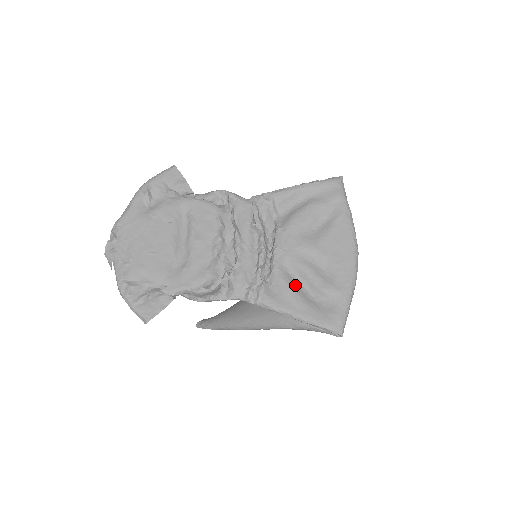
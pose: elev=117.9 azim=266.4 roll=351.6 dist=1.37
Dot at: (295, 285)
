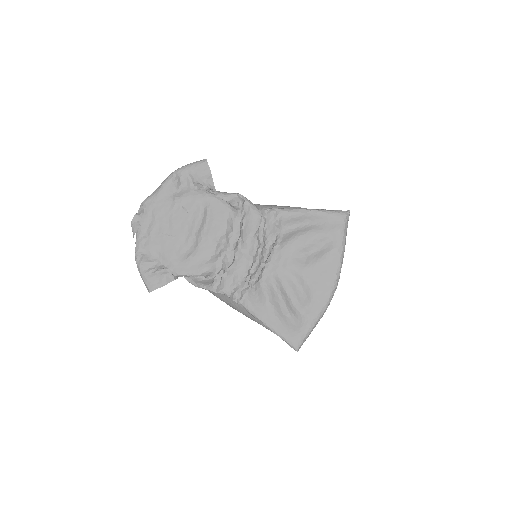
Dot at: (274, 298)
